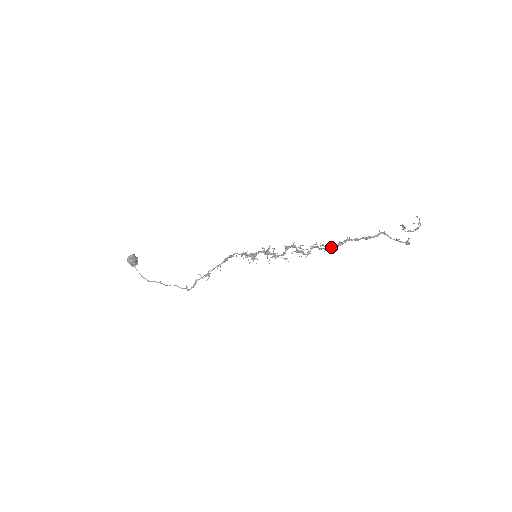
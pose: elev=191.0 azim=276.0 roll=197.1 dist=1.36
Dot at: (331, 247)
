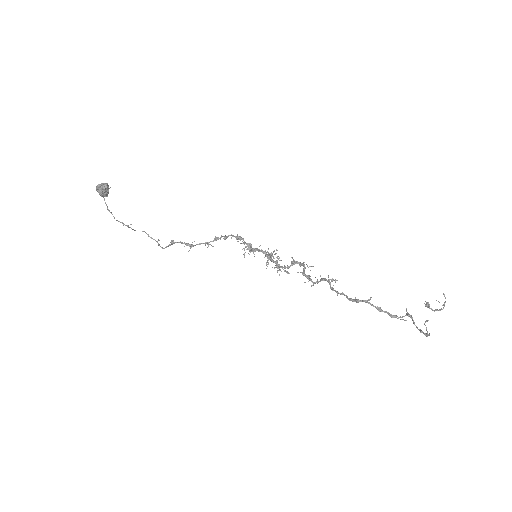
Dot at: (345, 295)
